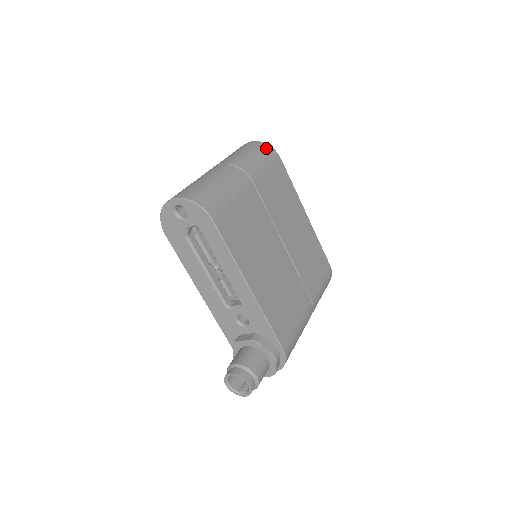
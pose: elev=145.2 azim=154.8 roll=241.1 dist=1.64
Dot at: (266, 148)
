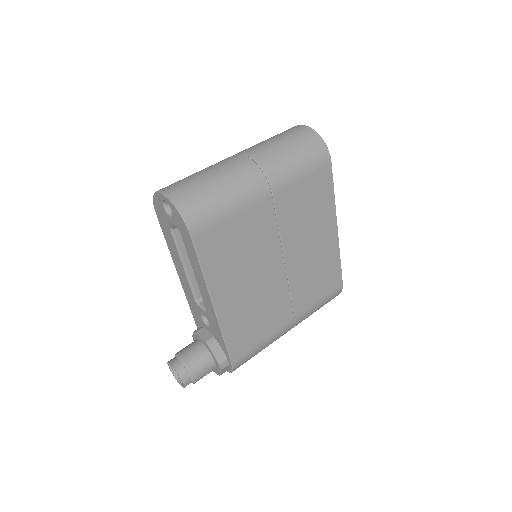
Dot at: (317, 146)
